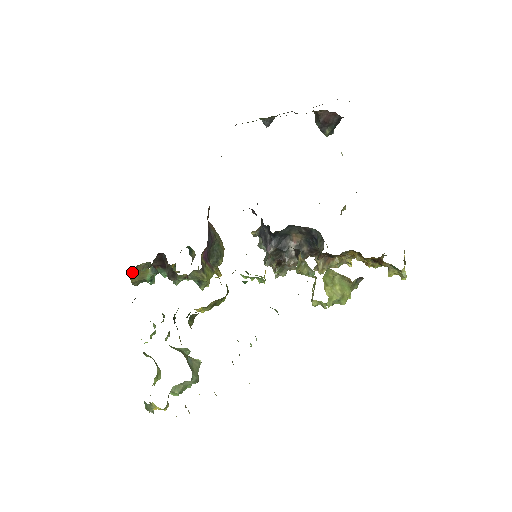
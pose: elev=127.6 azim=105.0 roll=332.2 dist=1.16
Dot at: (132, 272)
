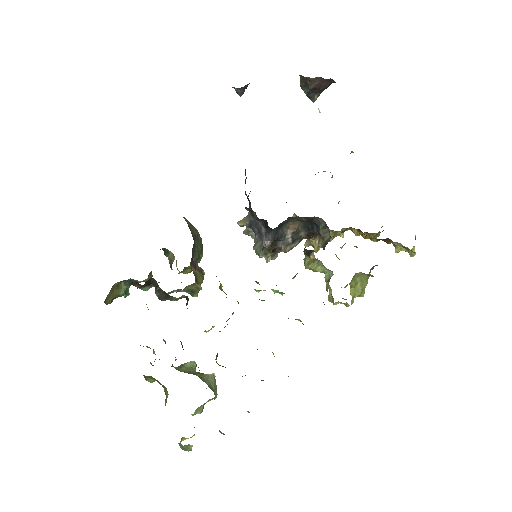
Dot at: occluded
